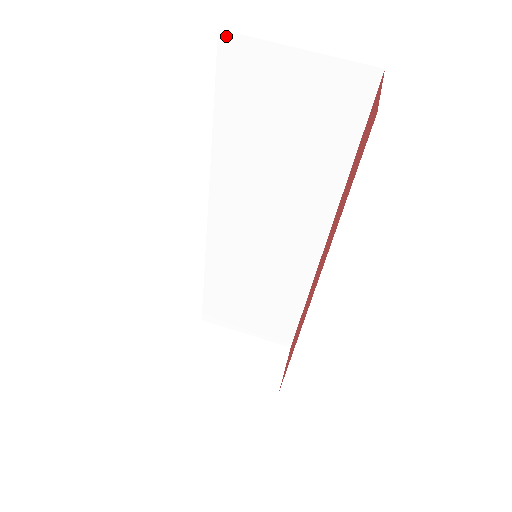
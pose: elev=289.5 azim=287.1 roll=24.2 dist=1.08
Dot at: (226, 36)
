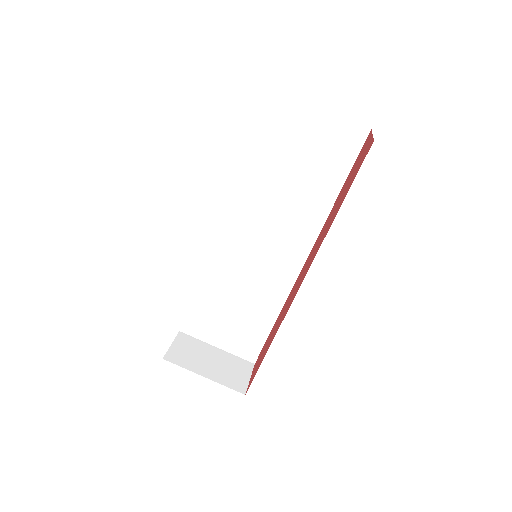
Dot at: (273, 90)
